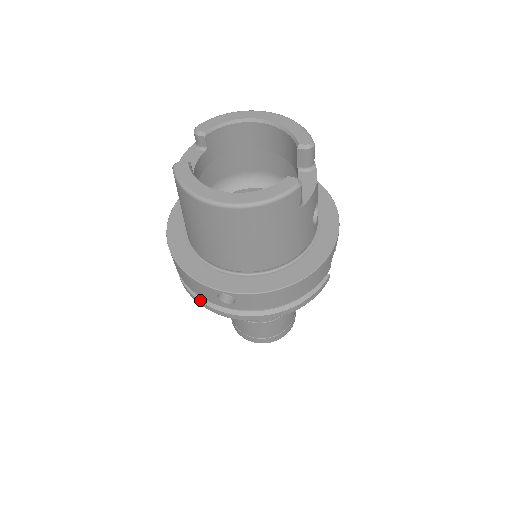
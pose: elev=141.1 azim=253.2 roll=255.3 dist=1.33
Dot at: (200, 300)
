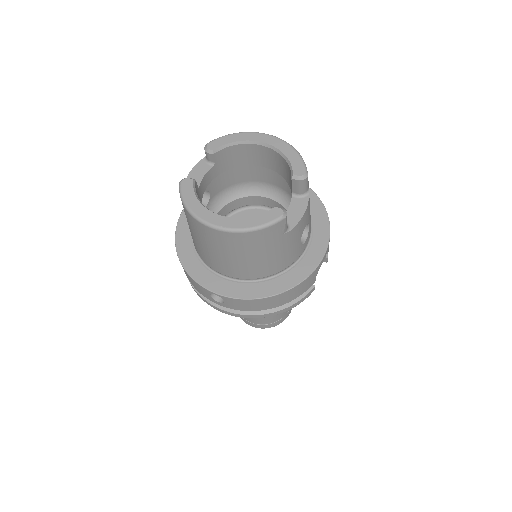
Dot at: (198, 293)
